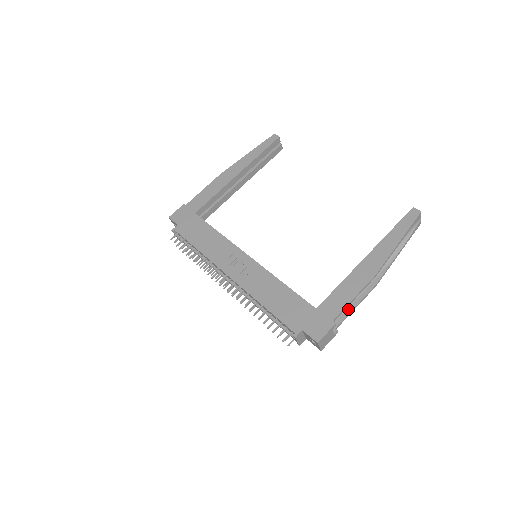
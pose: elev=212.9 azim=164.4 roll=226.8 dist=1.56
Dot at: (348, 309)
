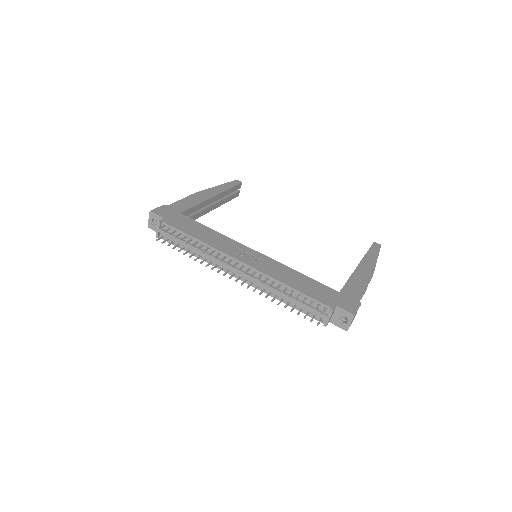
Dot at: occluded
